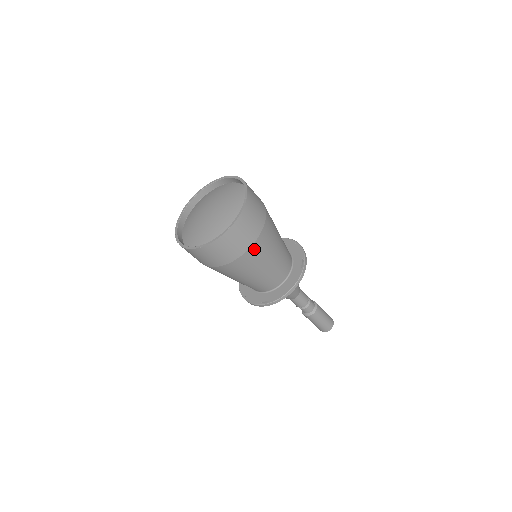
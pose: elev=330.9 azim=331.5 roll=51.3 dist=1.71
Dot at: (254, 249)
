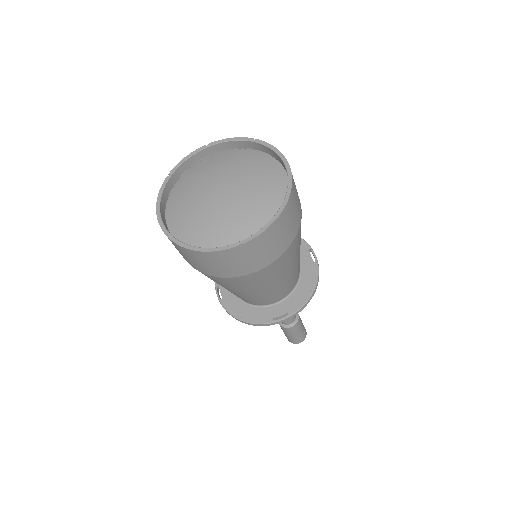
Dot at: (296, 239)
